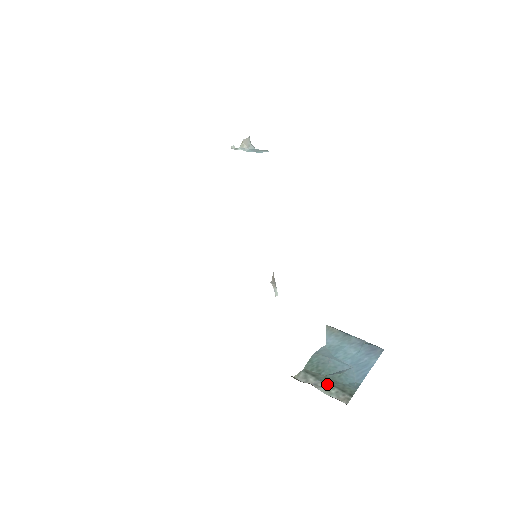
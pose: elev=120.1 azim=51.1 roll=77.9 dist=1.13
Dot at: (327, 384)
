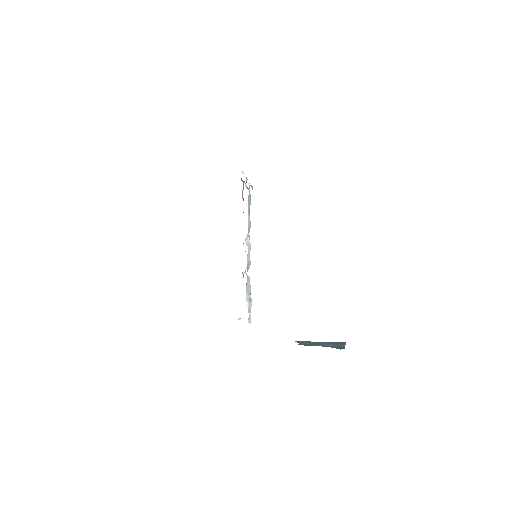
Dot at: occluded
